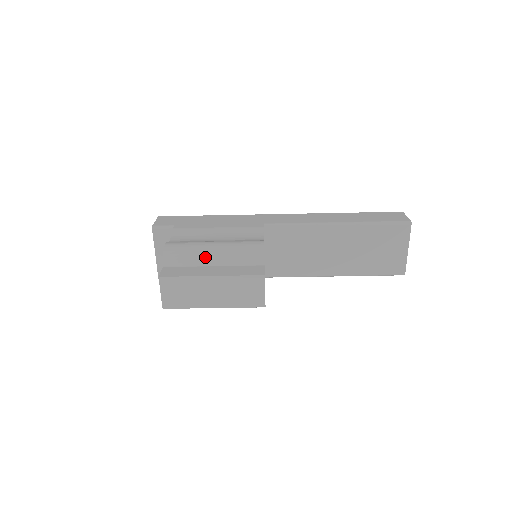
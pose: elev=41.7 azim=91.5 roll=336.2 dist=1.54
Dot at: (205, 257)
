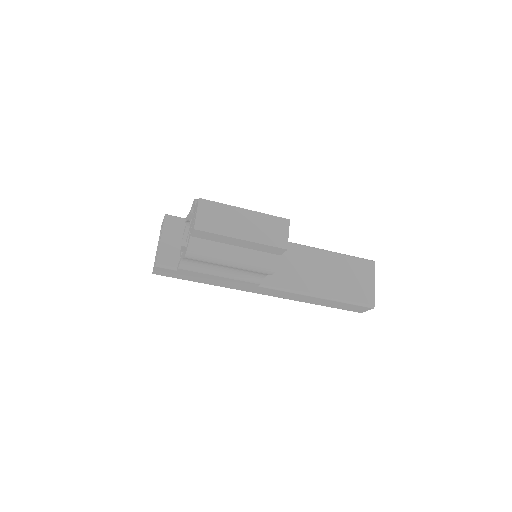
Dot at: occluded
